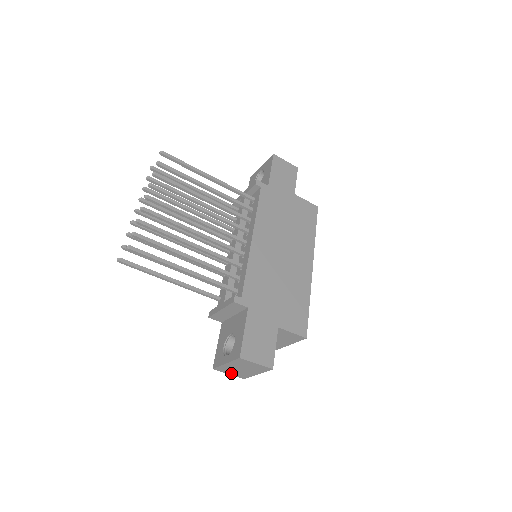
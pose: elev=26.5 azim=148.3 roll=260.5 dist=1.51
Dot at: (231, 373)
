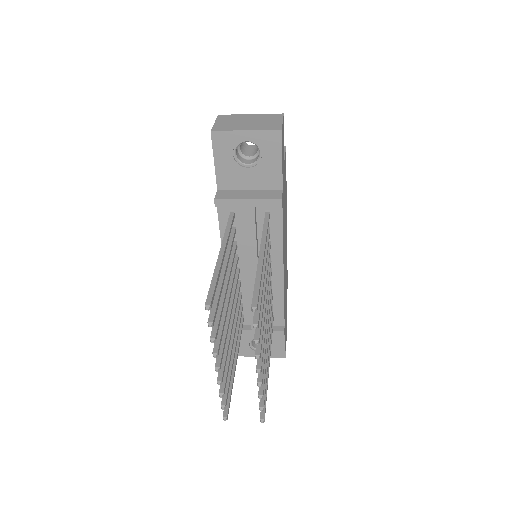
Dot at: occluded
